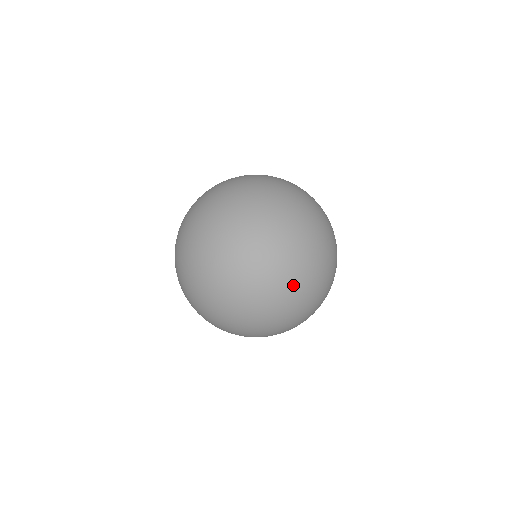
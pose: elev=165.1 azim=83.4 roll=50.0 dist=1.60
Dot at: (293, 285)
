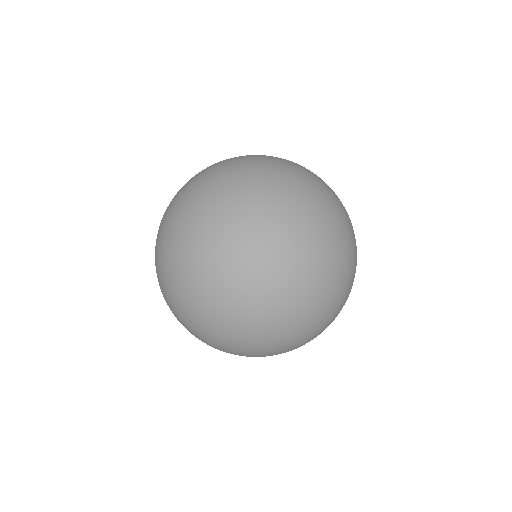
Dot at: (348, 239)
